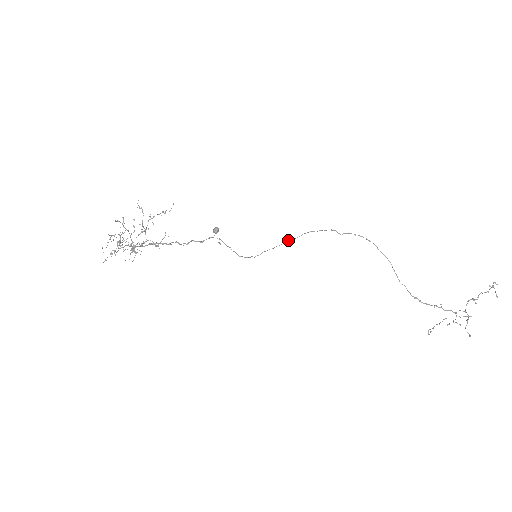
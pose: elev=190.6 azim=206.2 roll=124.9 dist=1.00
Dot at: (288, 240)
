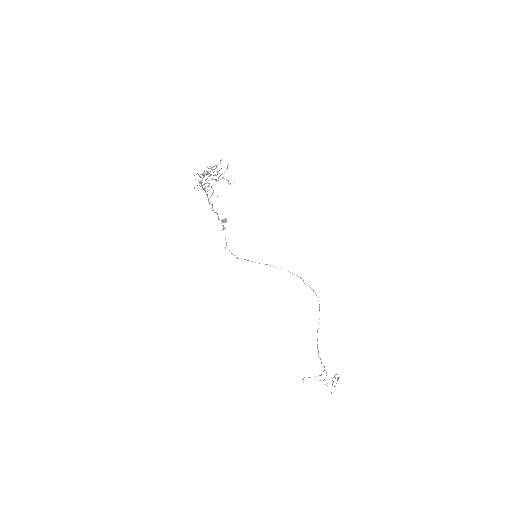
Dot at: (267, 264)
